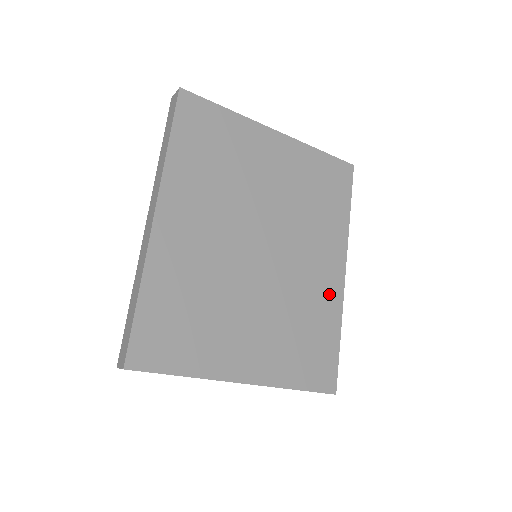
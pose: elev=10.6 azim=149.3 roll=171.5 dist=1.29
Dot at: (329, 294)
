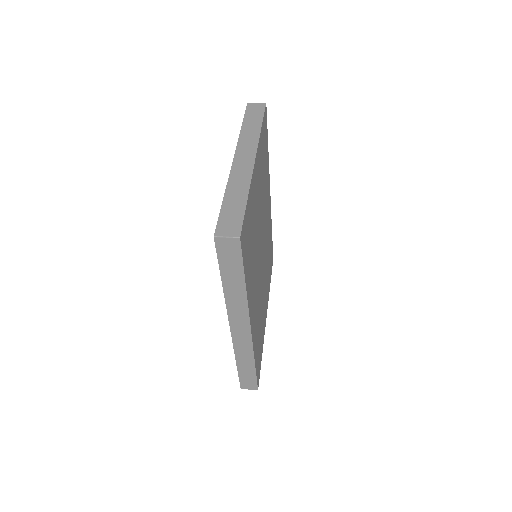
Dot at: occluded
